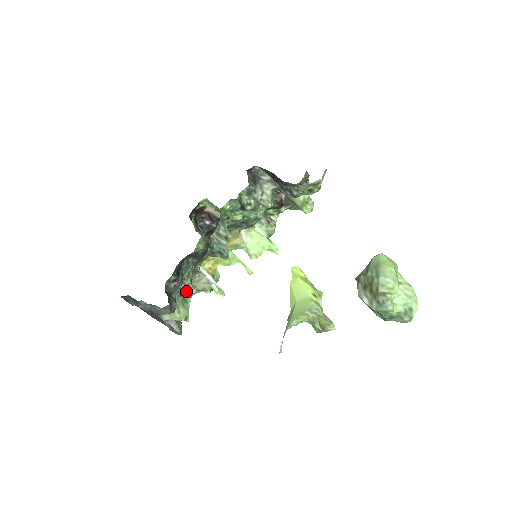
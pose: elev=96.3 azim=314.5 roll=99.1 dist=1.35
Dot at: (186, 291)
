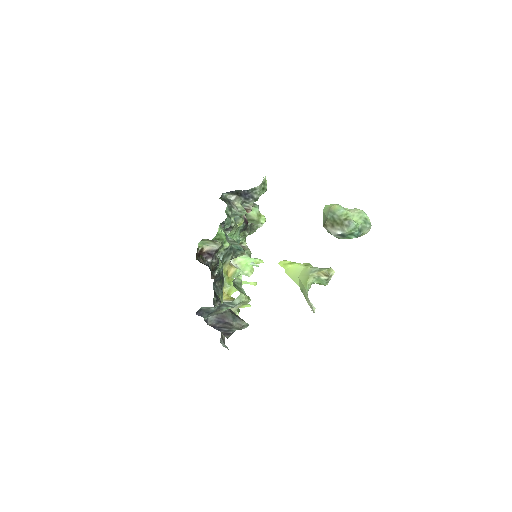
Dot at: (236, 281)
